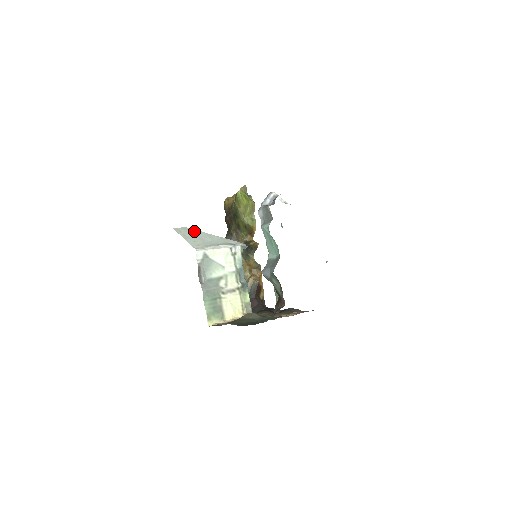
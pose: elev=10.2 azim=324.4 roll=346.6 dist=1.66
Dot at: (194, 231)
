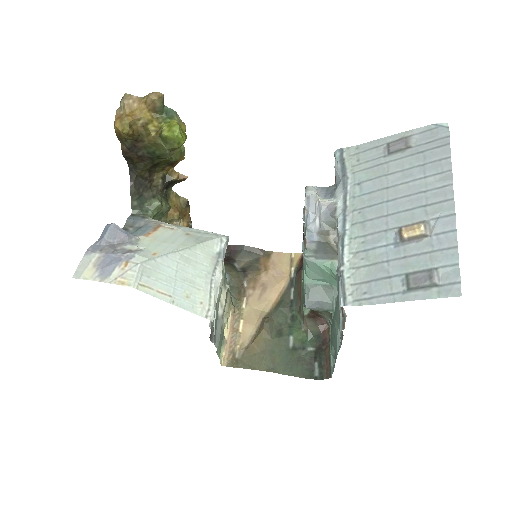
Dot at: (159, 265)
